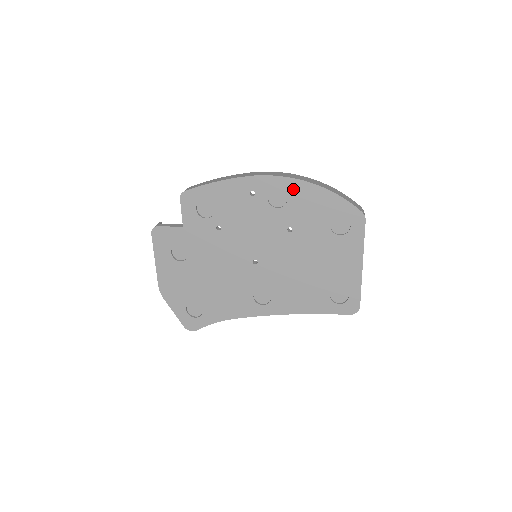
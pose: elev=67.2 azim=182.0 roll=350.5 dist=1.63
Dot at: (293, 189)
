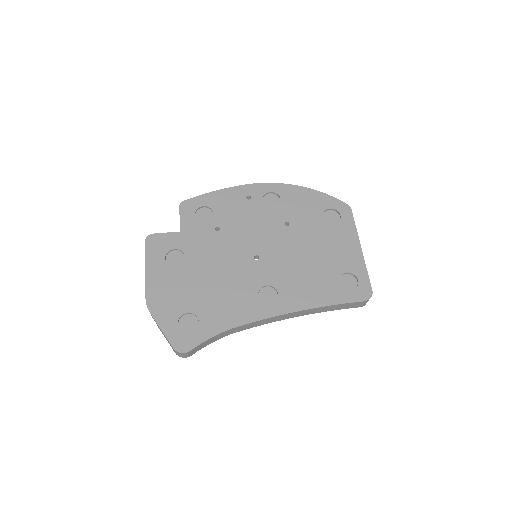
Dot at: (284, 191)
